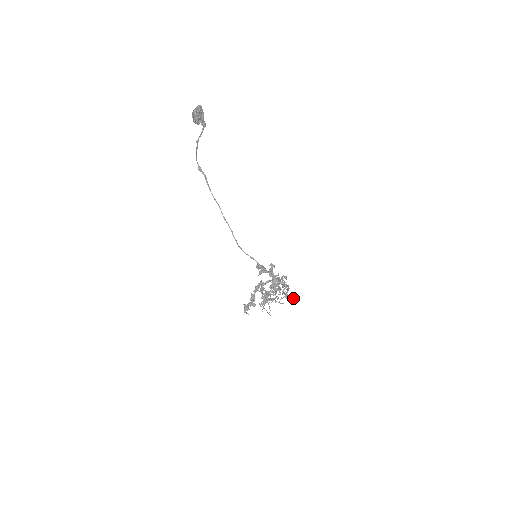
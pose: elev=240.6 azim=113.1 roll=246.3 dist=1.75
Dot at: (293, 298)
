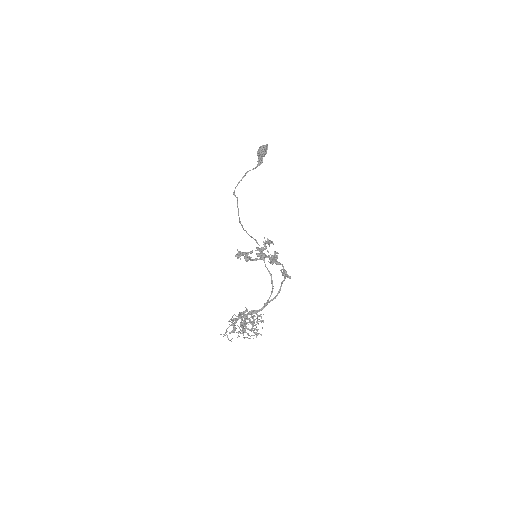
Dot at: occluded
